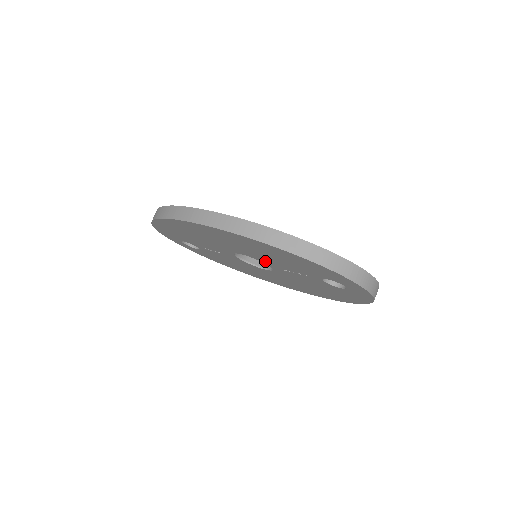
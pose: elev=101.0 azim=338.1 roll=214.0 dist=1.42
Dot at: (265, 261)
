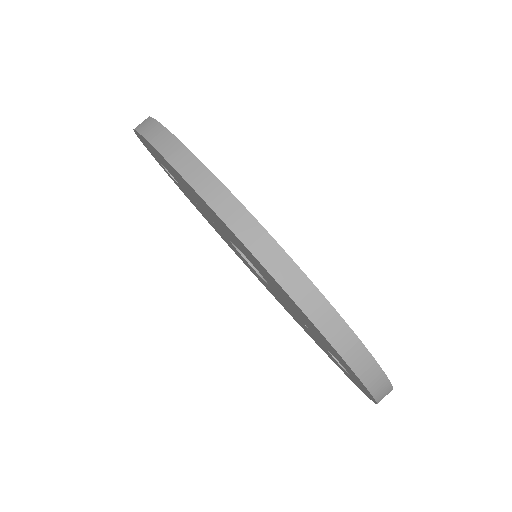
Dot at: (272, 286)
